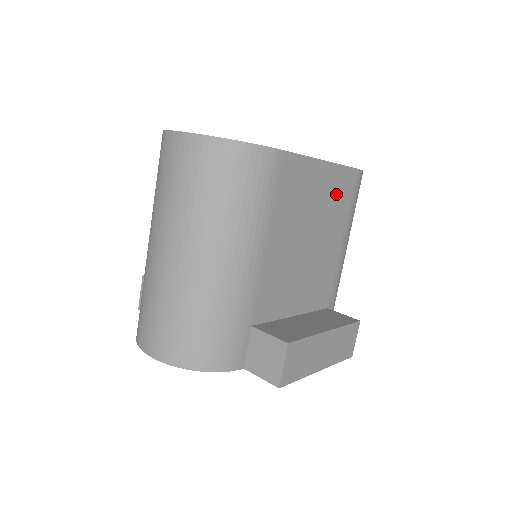
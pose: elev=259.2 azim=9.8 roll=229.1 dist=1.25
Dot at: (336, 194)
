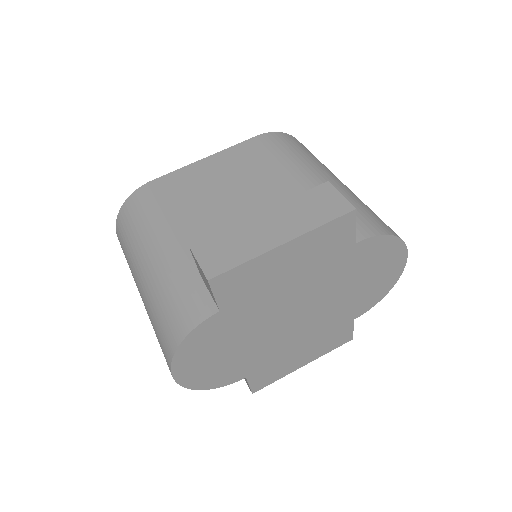
Dot at: (242, 160)
